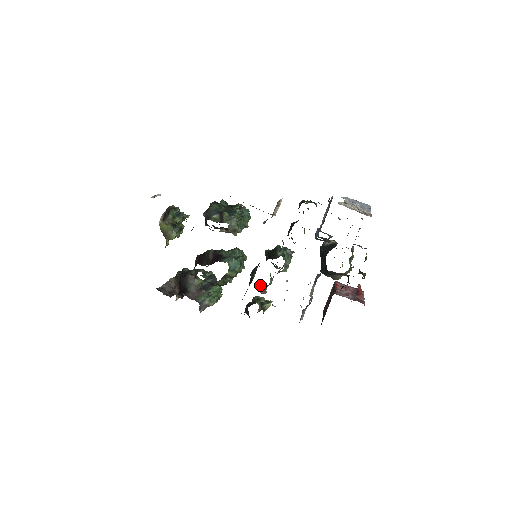
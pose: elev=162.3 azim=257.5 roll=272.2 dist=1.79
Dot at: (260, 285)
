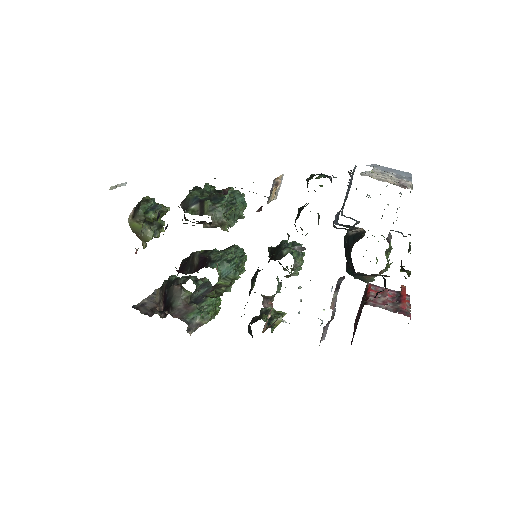
Dot at: (262, 296)
